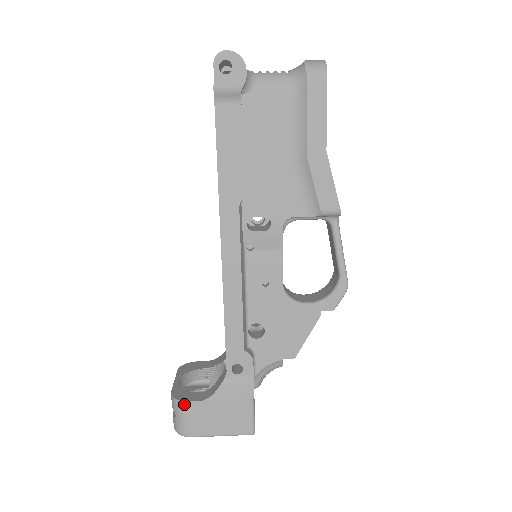
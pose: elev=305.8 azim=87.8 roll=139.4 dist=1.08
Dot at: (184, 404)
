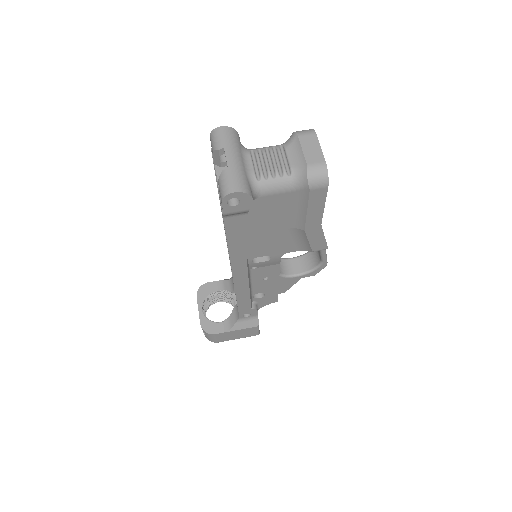
Dot at: (213, 335)
